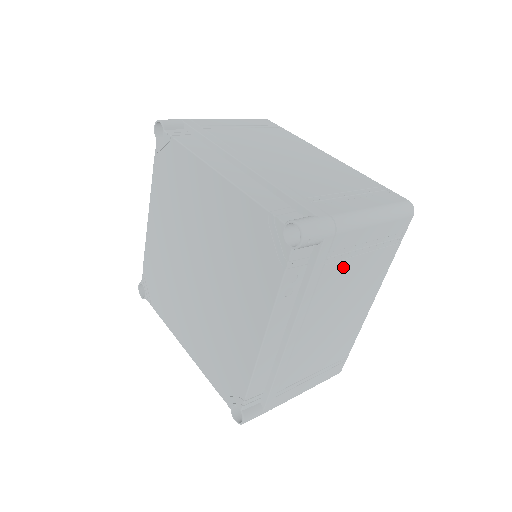
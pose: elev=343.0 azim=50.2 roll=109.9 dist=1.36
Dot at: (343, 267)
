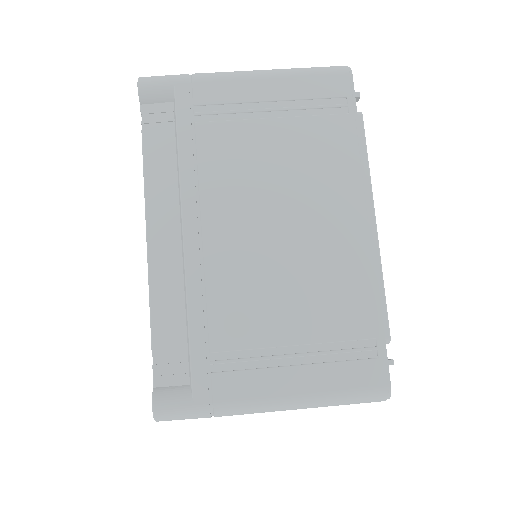
Dot at: occluded
